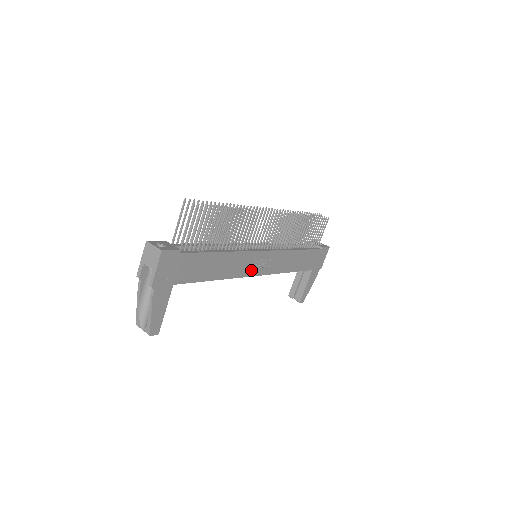
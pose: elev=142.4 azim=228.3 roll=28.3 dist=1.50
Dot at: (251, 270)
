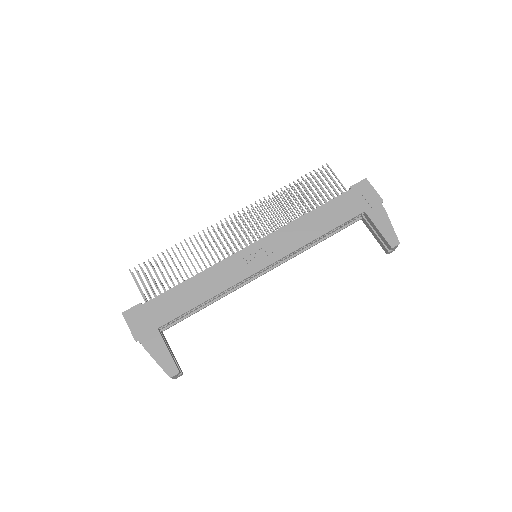
Dot at: (249, 269)
